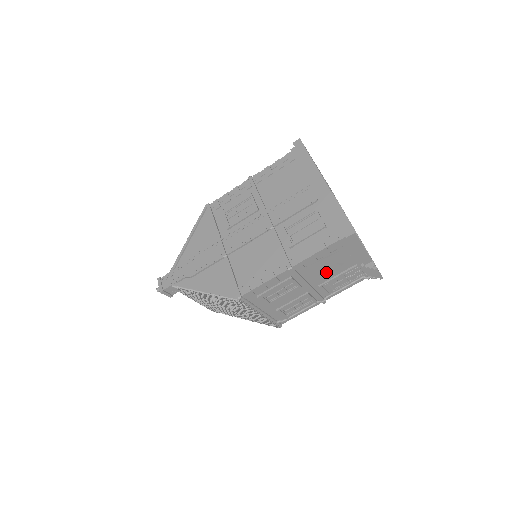
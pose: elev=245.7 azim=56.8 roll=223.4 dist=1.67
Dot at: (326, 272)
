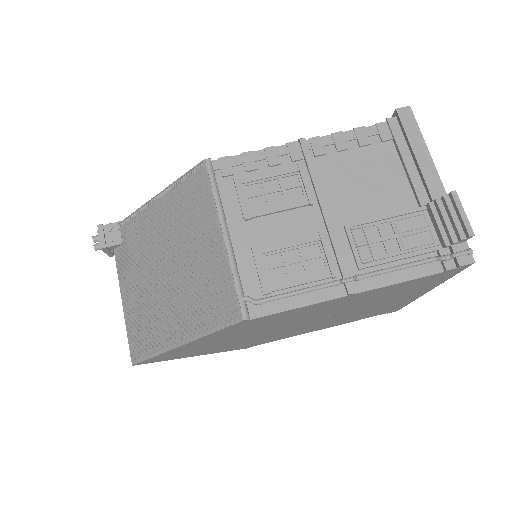
Dot at: (361, 196)
